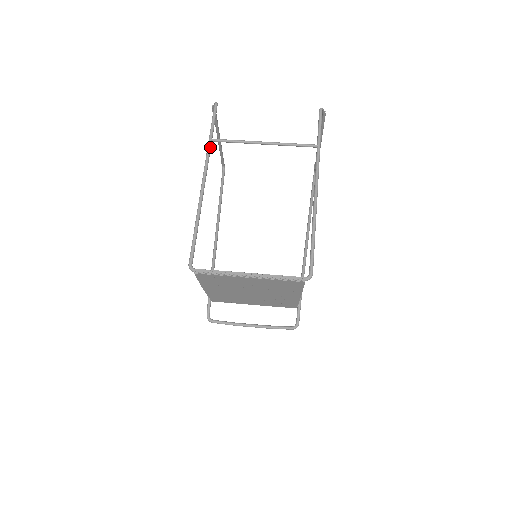
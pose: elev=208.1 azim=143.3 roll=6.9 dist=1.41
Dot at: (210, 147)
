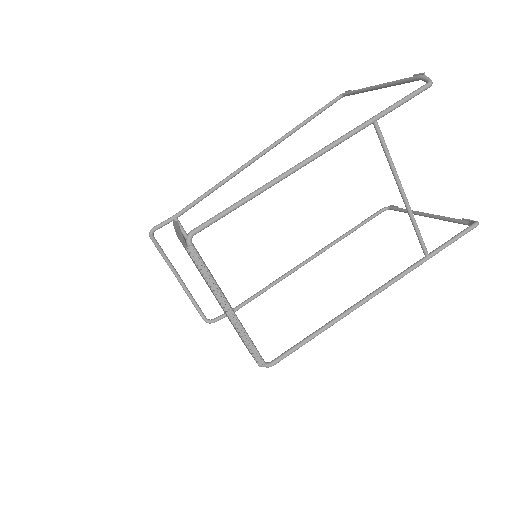
Dot at: (364, 128)
